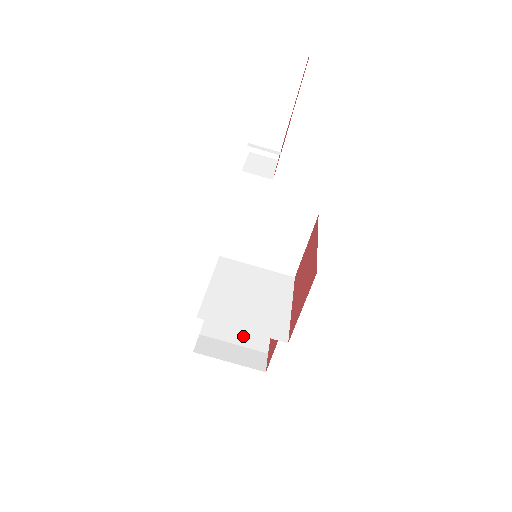
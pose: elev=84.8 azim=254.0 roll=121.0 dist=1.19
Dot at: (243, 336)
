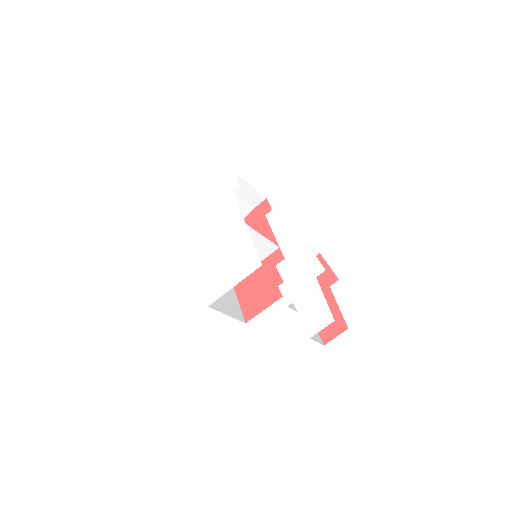
Dot at: (249, 193)
